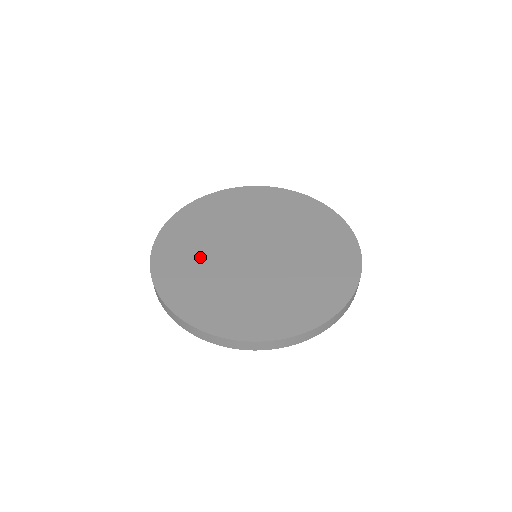
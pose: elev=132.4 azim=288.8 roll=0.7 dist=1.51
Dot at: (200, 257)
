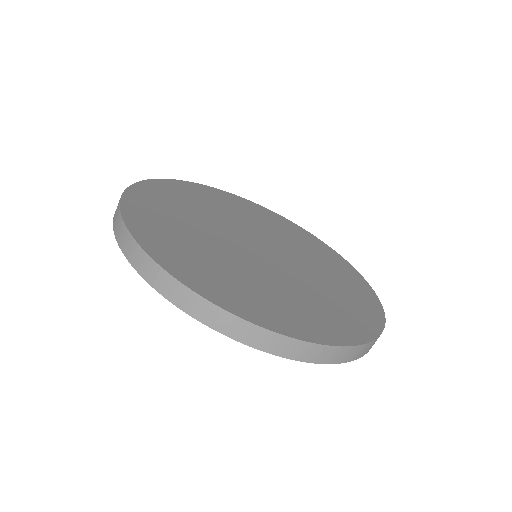
Dot at: (220, 260)
